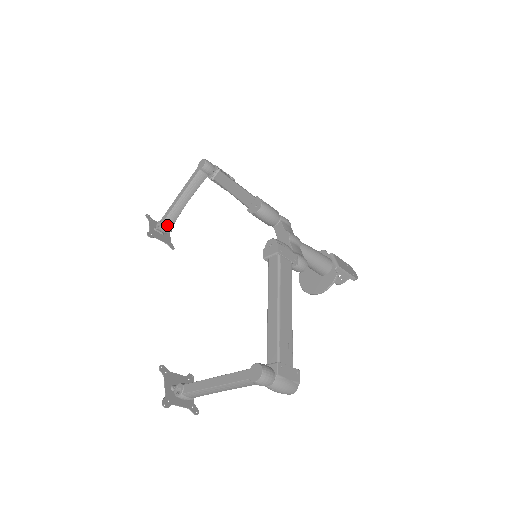
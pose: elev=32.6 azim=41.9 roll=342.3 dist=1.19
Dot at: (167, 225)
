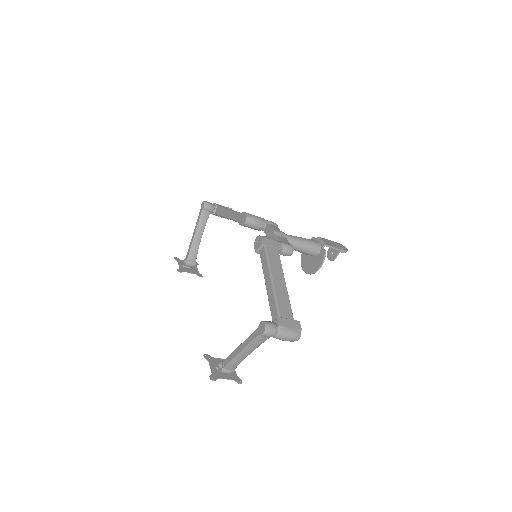
Dot at: (191, 260)
